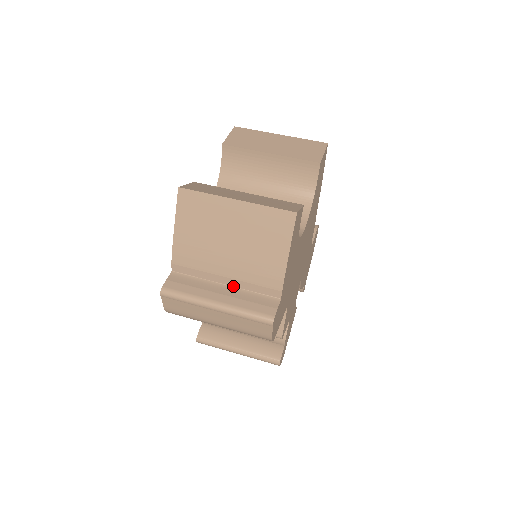
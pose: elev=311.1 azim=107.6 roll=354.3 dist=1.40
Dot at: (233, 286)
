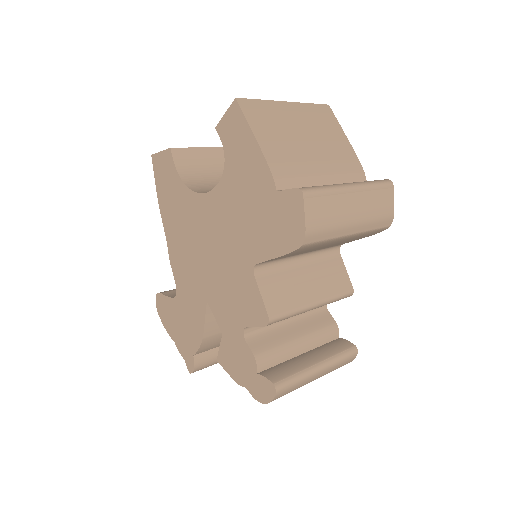
Dot at: (332, 184)
